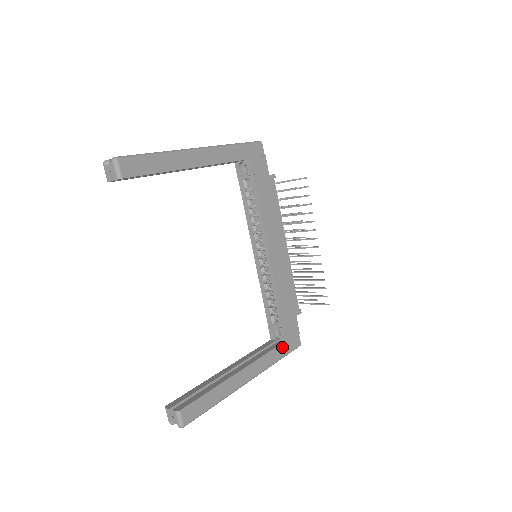
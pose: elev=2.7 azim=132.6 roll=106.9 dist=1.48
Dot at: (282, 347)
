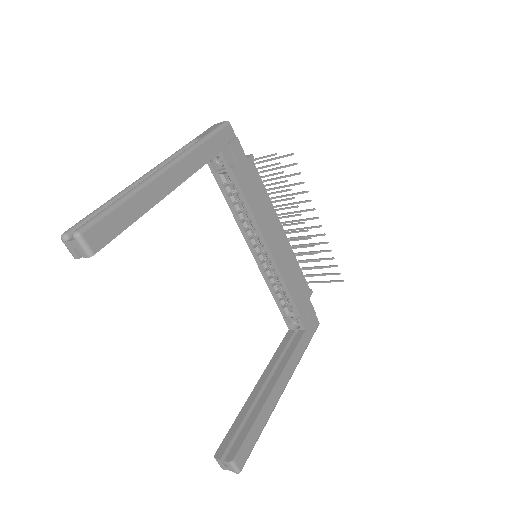
Dot at: (304, 337)
